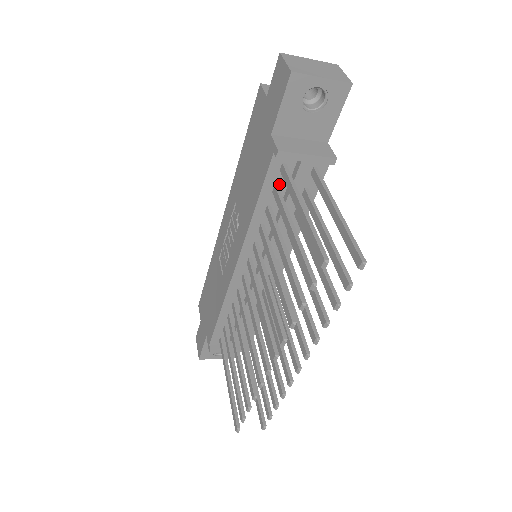
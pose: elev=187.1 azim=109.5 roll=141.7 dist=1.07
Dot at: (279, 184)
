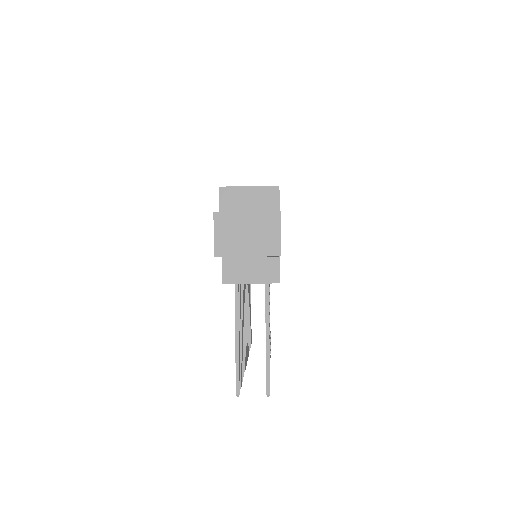
Dot at: occluded
